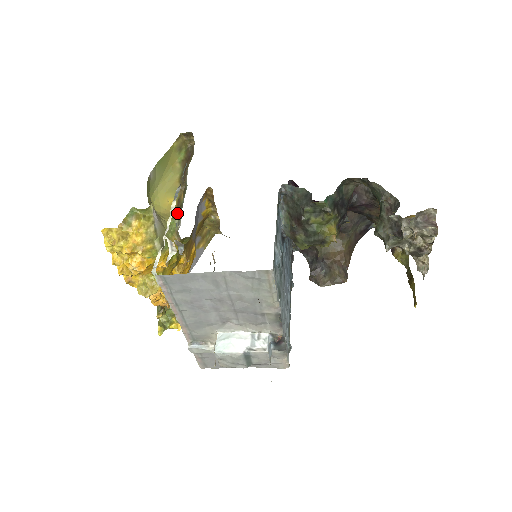
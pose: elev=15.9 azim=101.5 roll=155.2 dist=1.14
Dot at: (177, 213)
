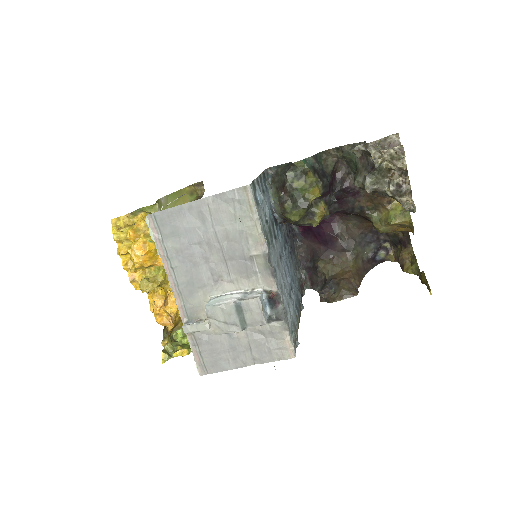
Dot at: occluded
